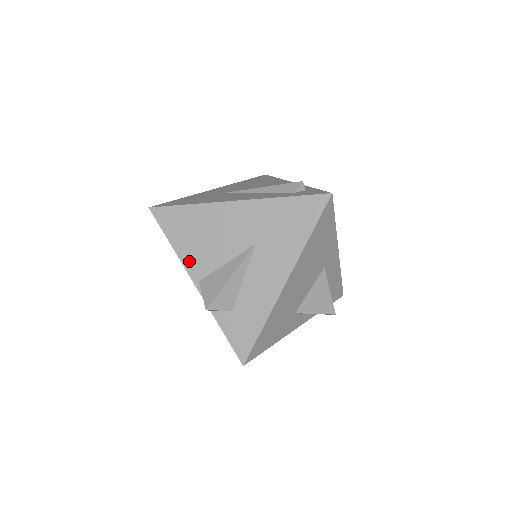
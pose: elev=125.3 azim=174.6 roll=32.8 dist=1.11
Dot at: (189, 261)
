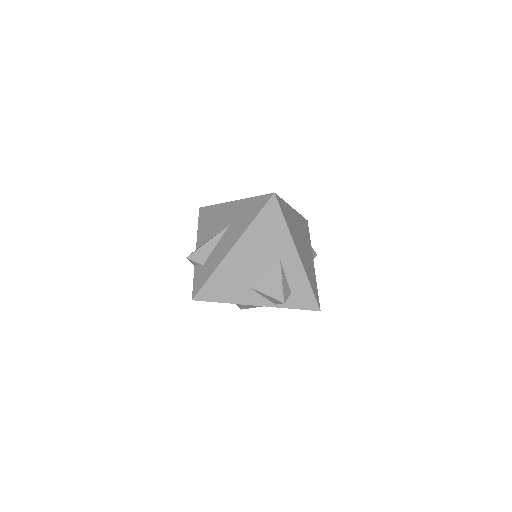
Dot at: (200, 236)
